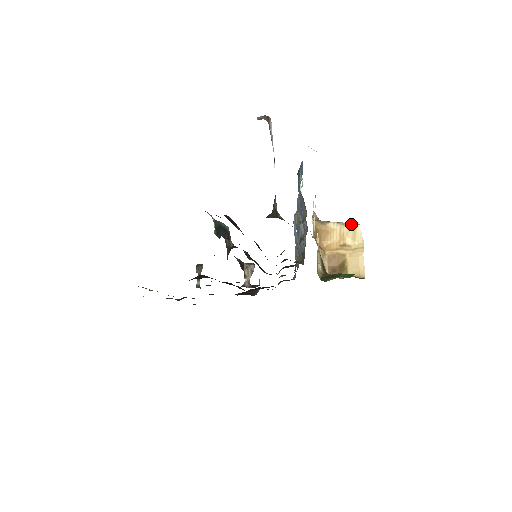
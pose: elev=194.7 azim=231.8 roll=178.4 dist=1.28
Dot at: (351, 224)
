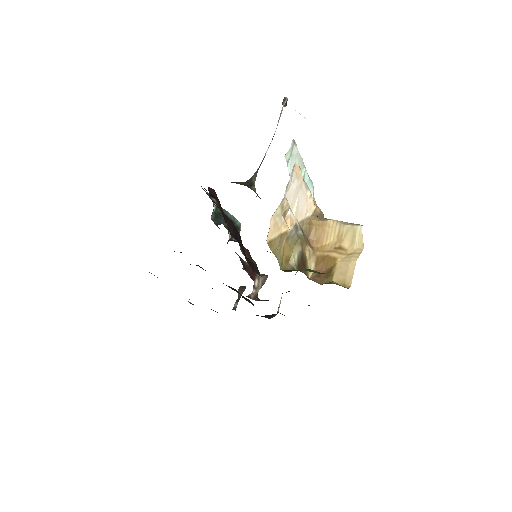
Dot at: (353, 224)
